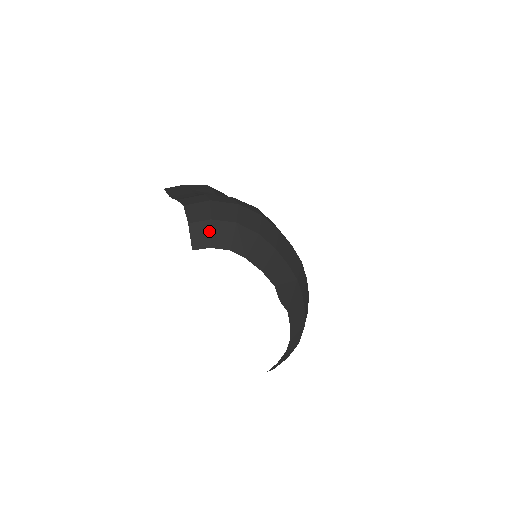
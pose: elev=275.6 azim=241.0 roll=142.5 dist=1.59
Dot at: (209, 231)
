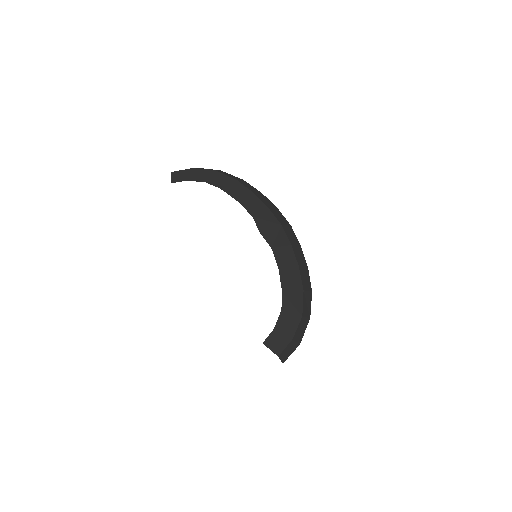
Dot at: (188, 173)
